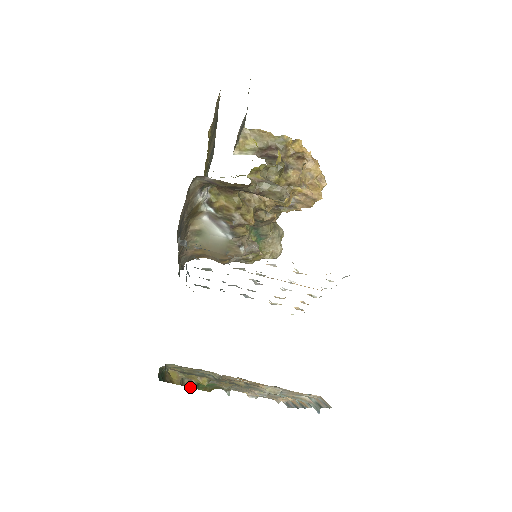
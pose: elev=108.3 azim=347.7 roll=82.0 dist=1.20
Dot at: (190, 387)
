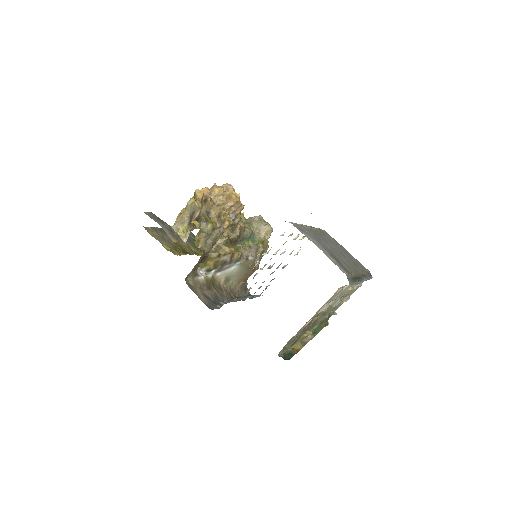
Dot at: (311, 339)
